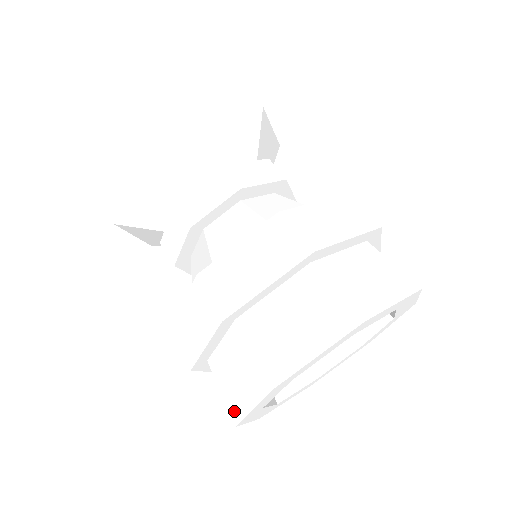
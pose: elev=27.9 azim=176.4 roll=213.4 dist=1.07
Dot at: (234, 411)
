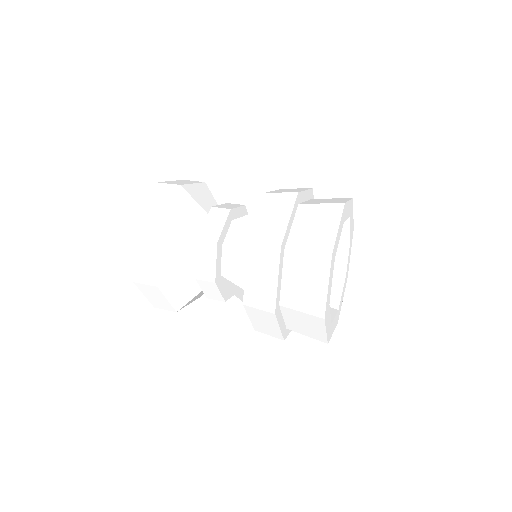
Dot at: (320, 338)
